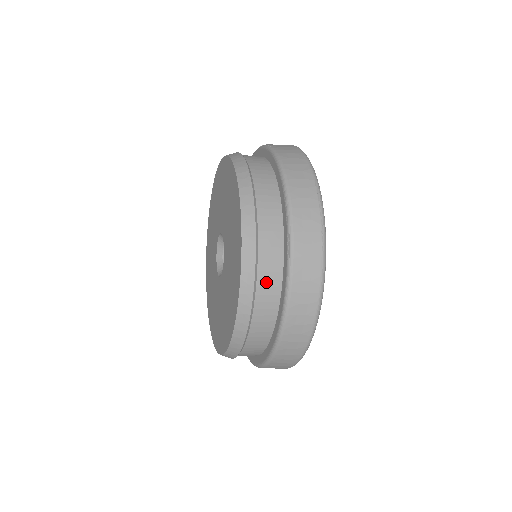
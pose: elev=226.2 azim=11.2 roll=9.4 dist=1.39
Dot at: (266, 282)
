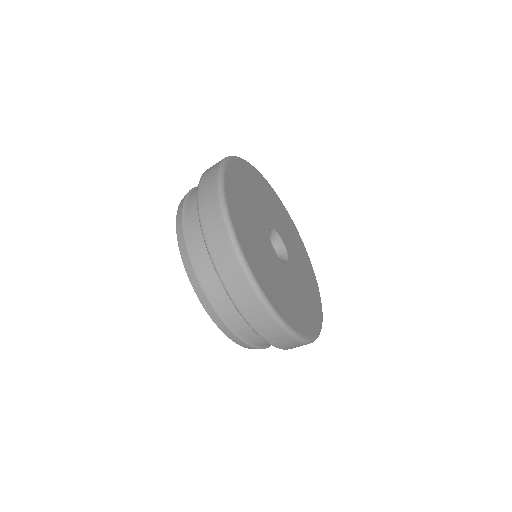
Dot at: (192, 220)
